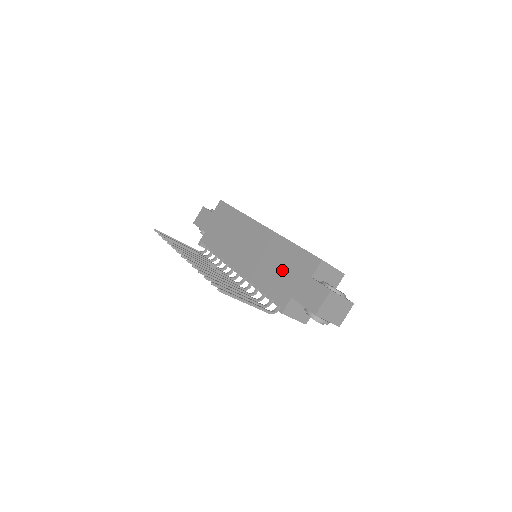
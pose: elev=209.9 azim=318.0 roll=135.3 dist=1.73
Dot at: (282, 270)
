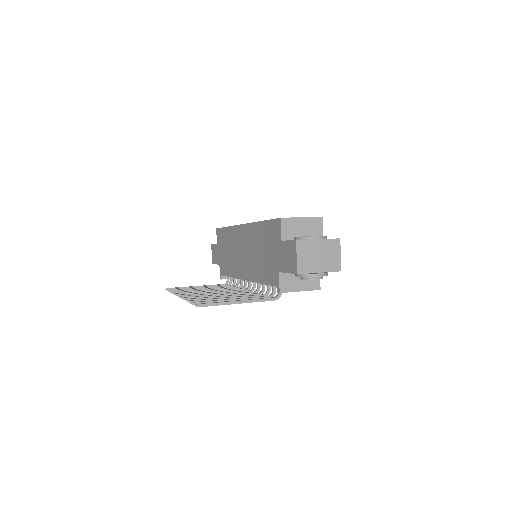
Dot at: (265, 253)
